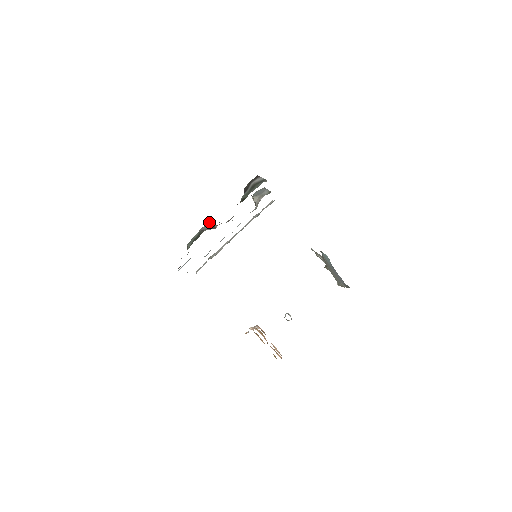
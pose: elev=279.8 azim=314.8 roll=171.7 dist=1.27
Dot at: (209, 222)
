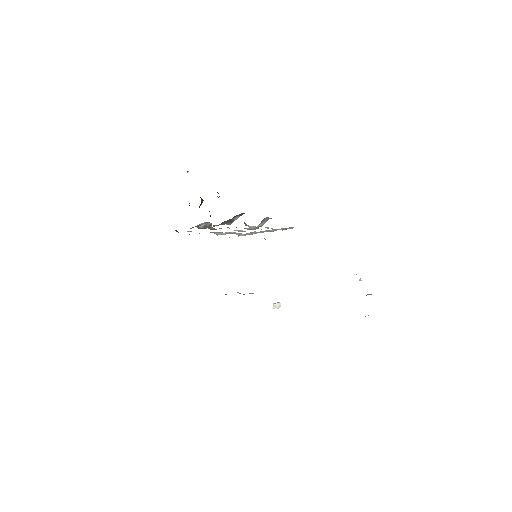
Dot at: occluded
